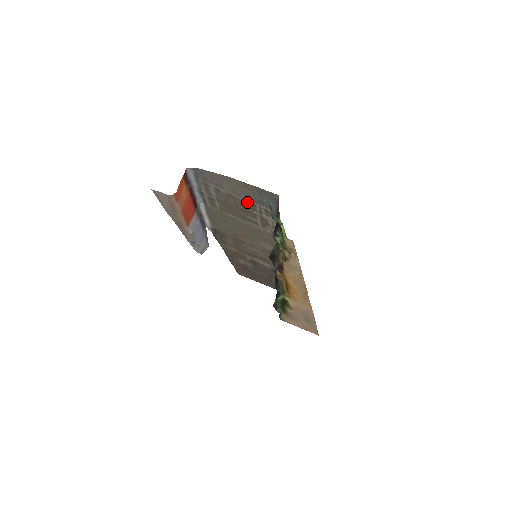
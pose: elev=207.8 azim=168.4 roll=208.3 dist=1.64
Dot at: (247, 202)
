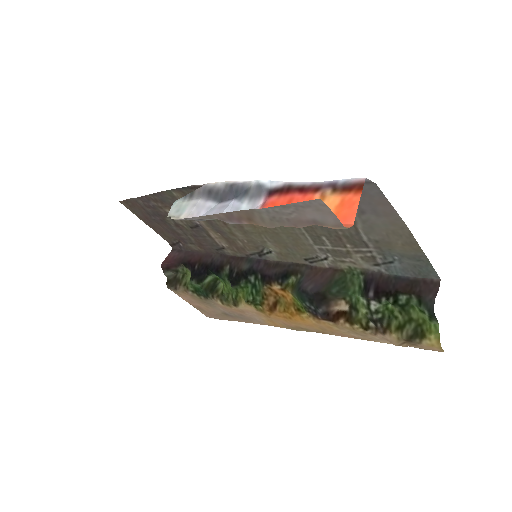
Dot at: (363, 239)
